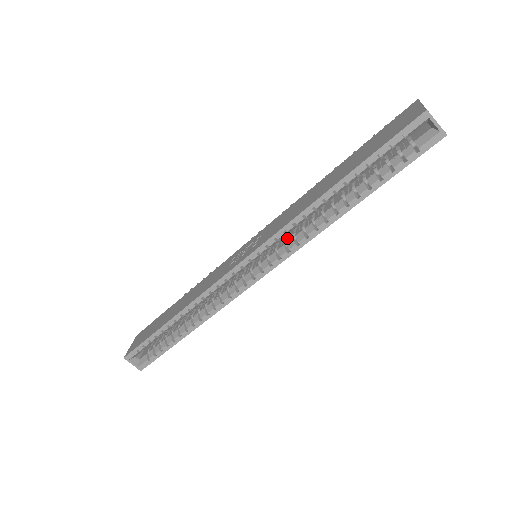
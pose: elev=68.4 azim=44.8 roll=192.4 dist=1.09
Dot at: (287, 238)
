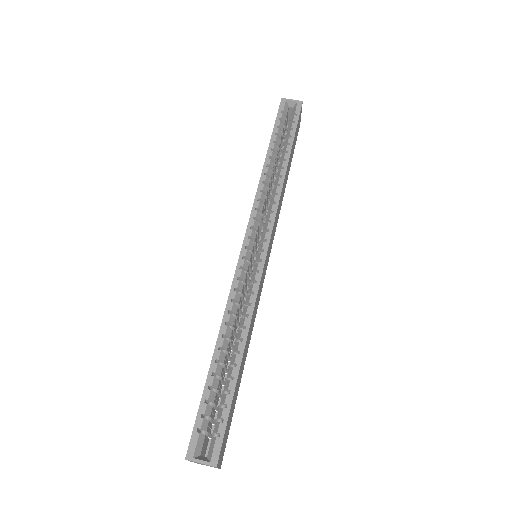
Dot at: occluded
